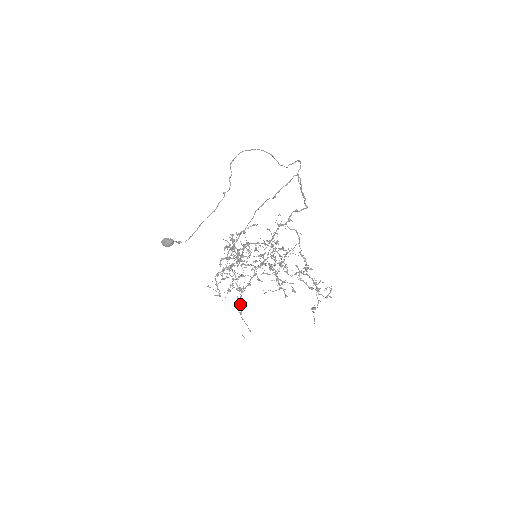
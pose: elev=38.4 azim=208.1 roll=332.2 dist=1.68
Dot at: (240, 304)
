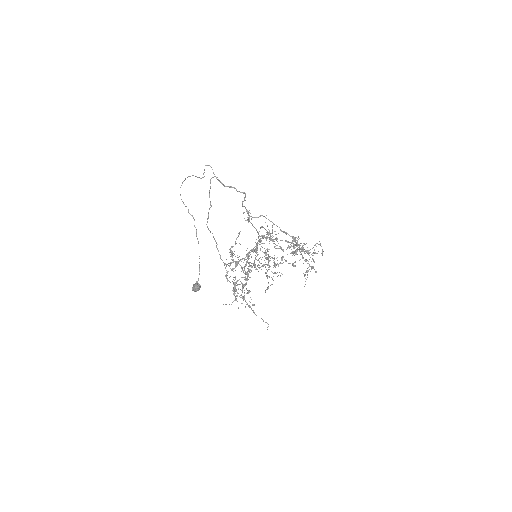
Dot at: occluded
